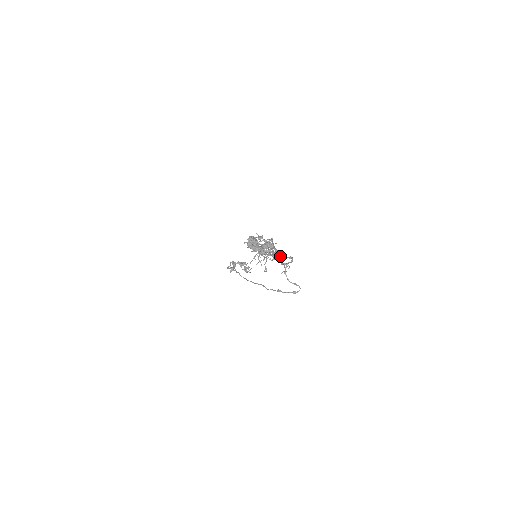
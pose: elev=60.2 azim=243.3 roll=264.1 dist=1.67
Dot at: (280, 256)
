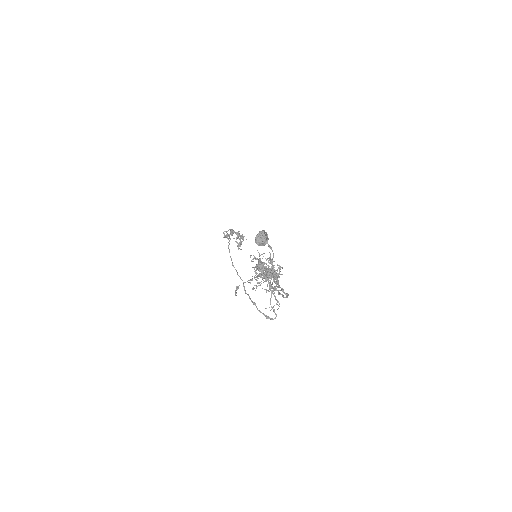
Dot at: (278, 290)
